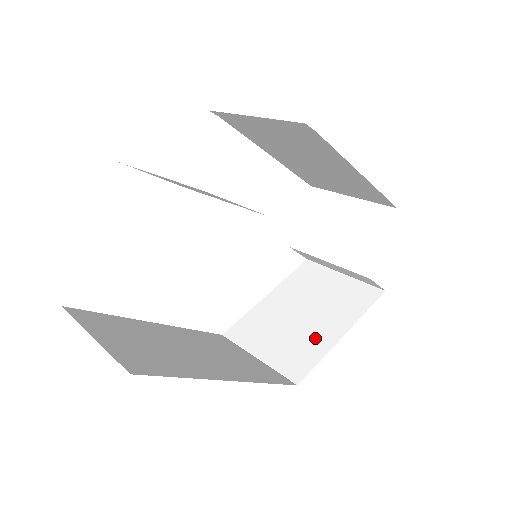
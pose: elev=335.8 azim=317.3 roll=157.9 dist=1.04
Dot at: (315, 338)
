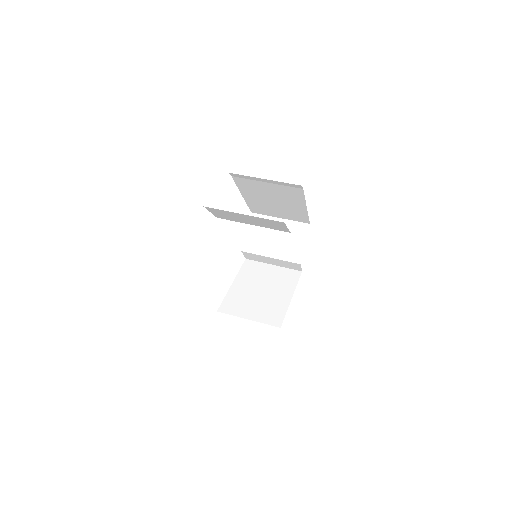
Dot at: (277, 302)
